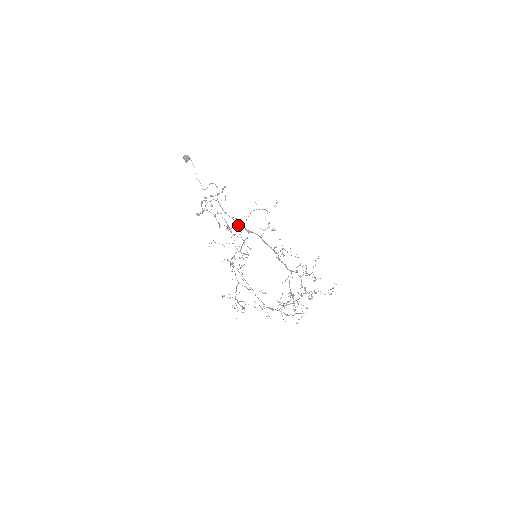
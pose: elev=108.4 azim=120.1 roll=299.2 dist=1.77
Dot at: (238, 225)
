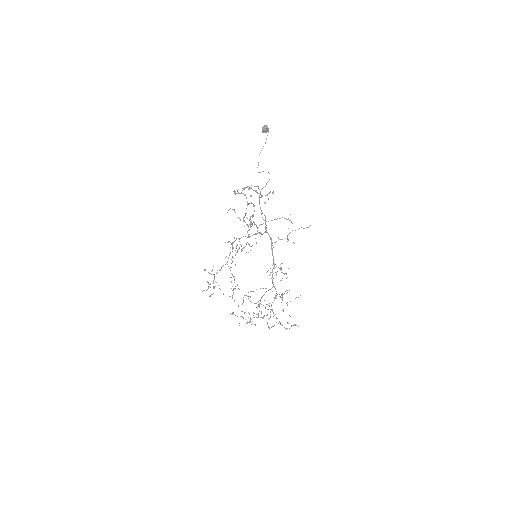
Dot at: occluded
